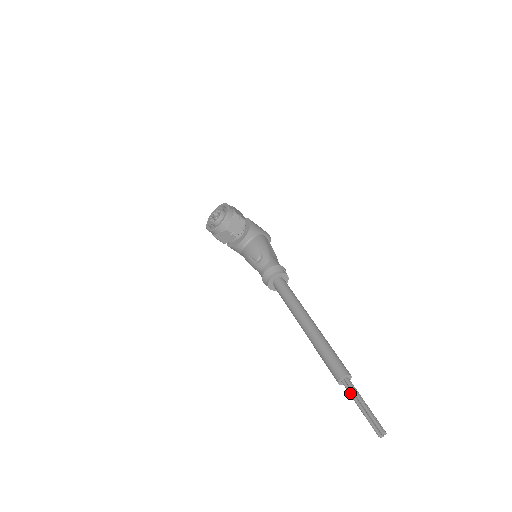
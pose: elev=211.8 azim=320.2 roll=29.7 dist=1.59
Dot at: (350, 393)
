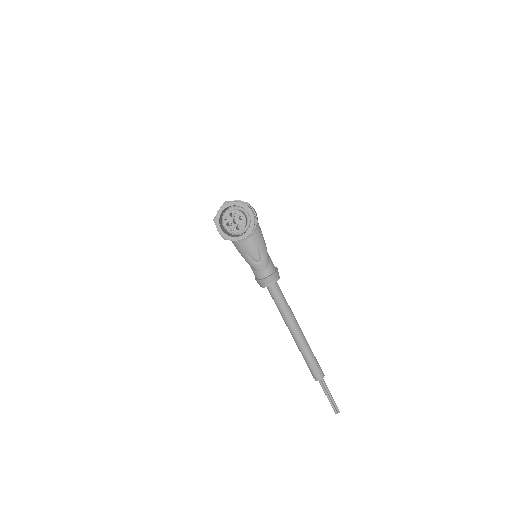
Dot at: (323, 388)
